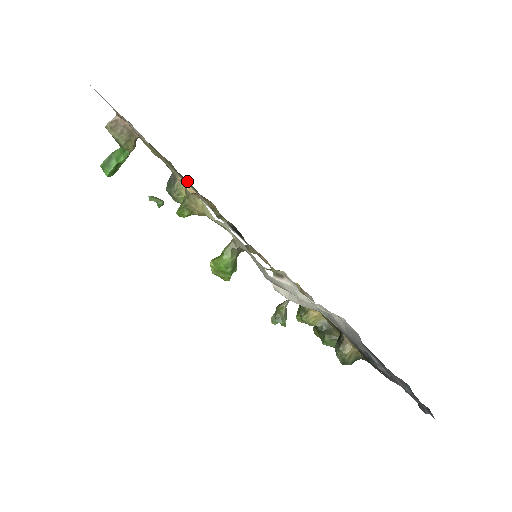
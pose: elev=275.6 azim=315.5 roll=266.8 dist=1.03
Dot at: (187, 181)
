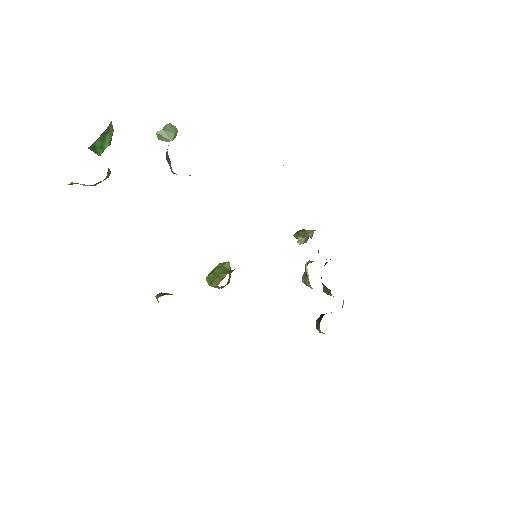
Dot at: occluded
